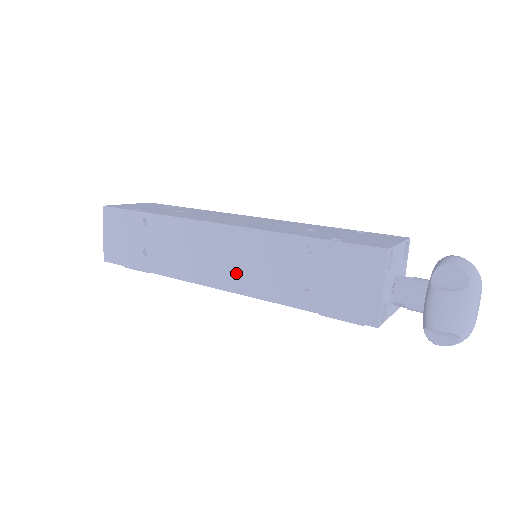
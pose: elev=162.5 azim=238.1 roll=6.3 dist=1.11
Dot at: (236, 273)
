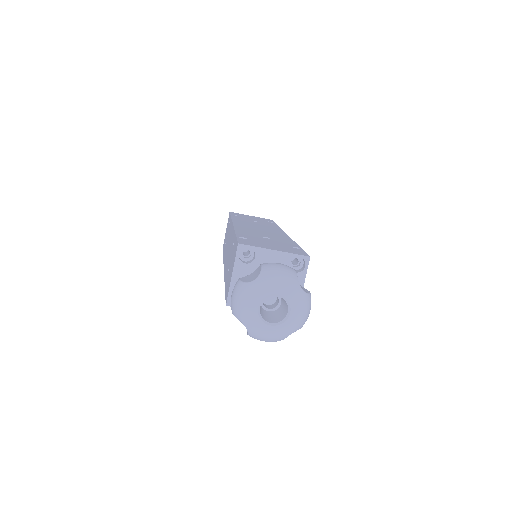
Dot at: occluded
